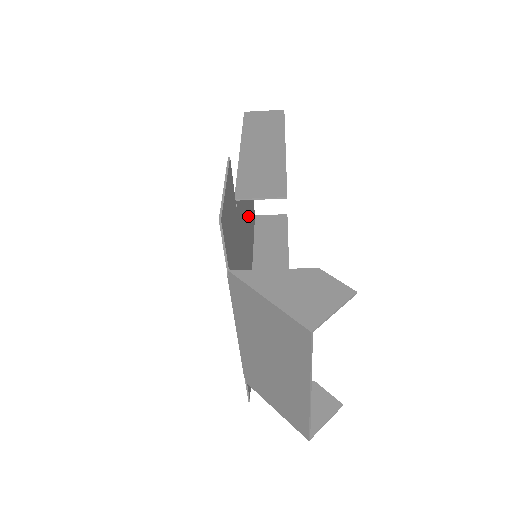
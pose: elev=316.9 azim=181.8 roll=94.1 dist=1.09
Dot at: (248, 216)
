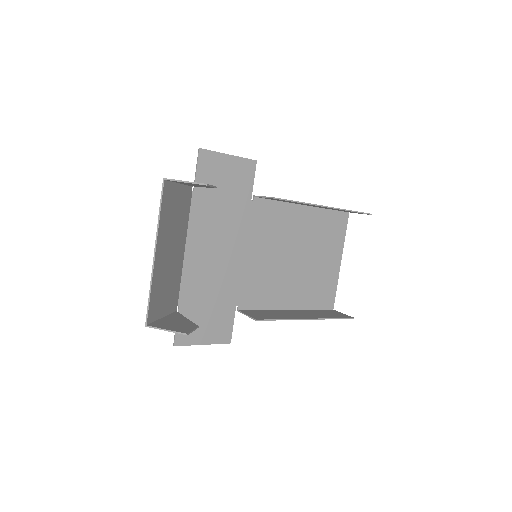
Dot at: (297, 265)
